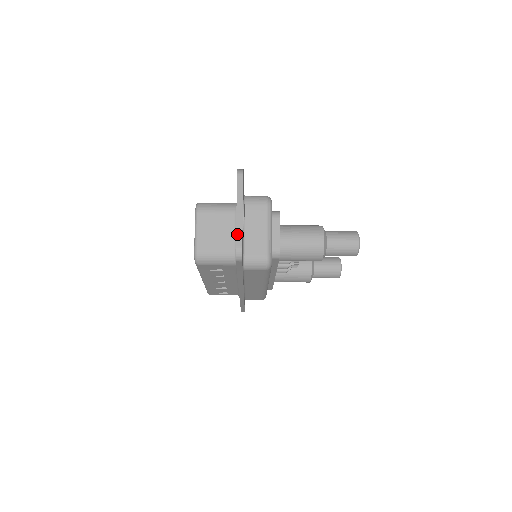
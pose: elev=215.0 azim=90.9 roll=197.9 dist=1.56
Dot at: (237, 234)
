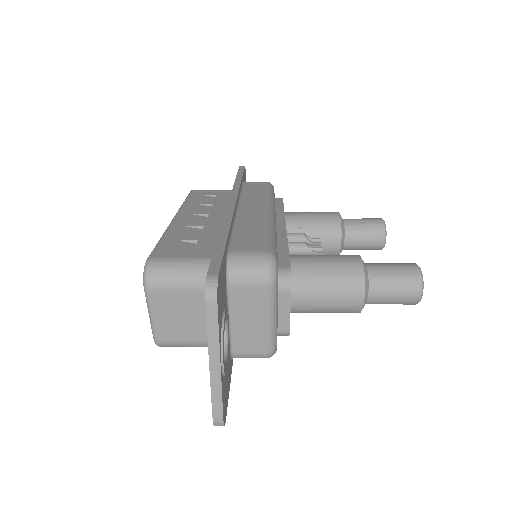
Dot at: (213, 402)
